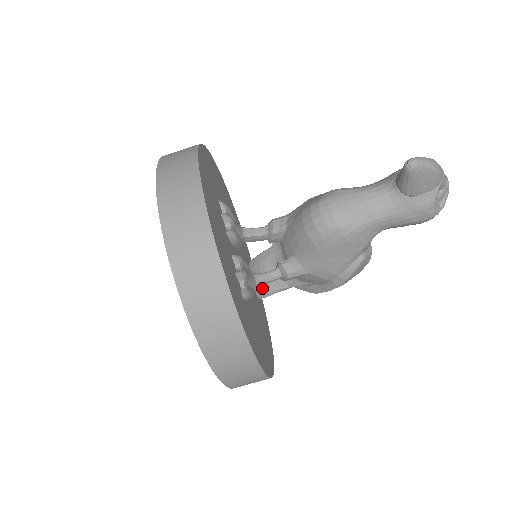
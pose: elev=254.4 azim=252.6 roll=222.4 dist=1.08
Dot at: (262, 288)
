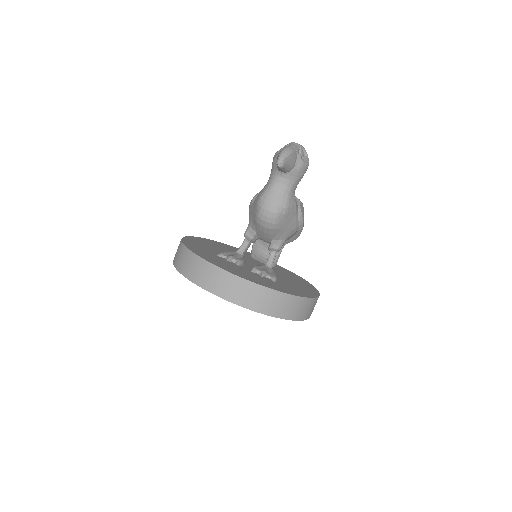
Dot at: occluded
